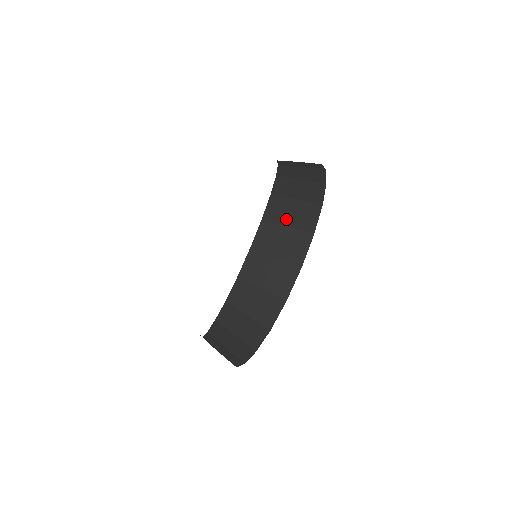
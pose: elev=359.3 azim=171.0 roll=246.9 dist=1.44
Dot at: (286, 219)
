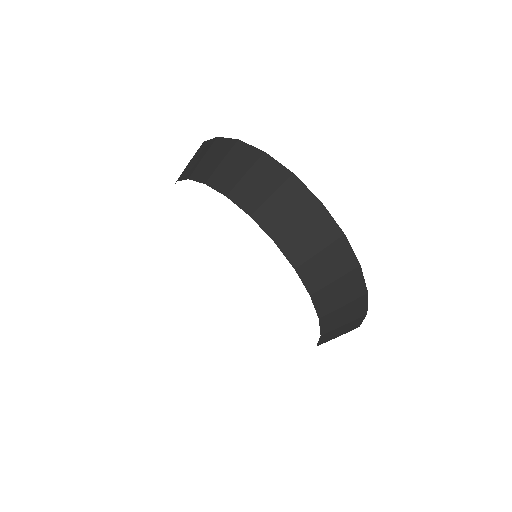
Dot at: (339, 302)
